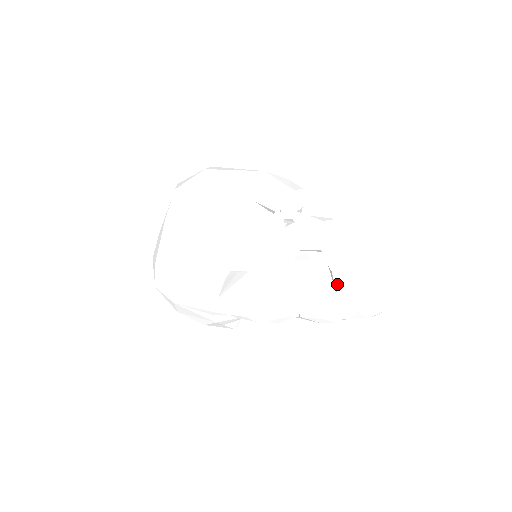
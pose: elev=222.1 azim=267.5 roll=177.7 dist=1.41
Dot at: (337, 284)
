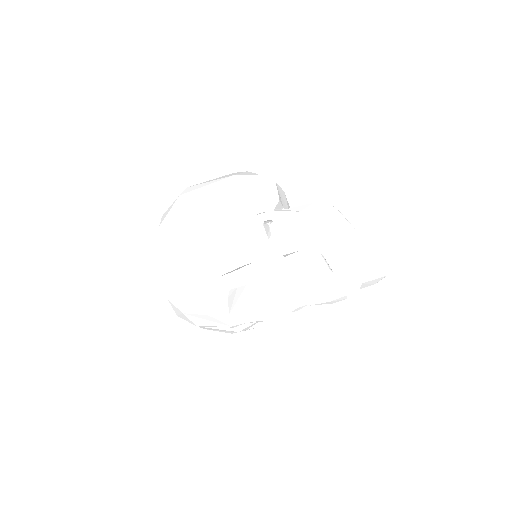
Dot at: (332, 267)
